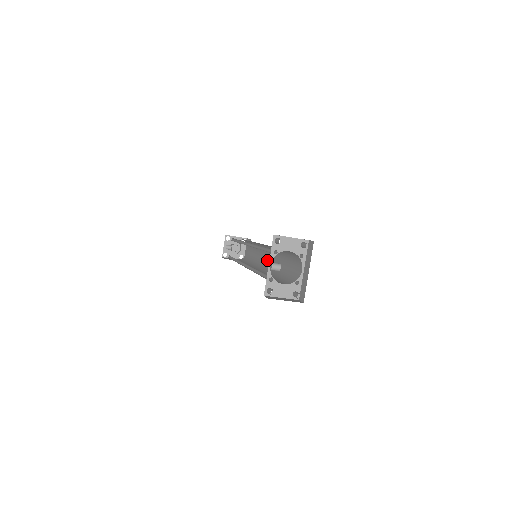
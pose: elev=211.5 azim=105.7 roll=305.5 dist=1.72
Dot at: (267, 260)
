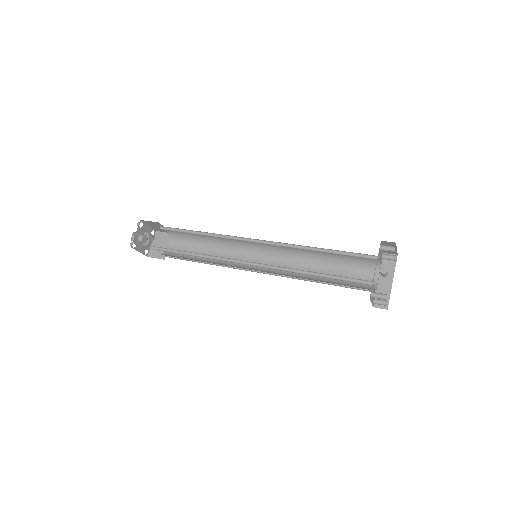
Dot at: occluded
